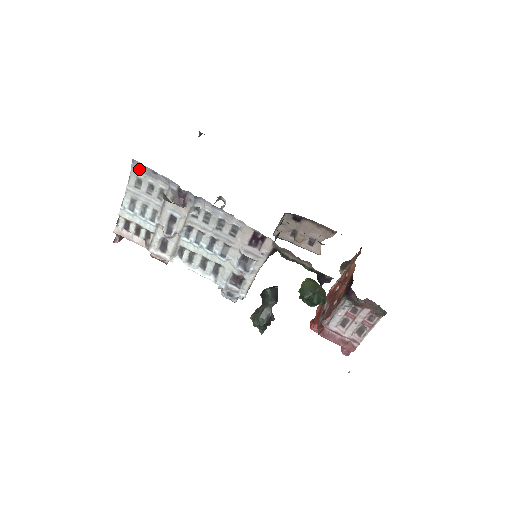
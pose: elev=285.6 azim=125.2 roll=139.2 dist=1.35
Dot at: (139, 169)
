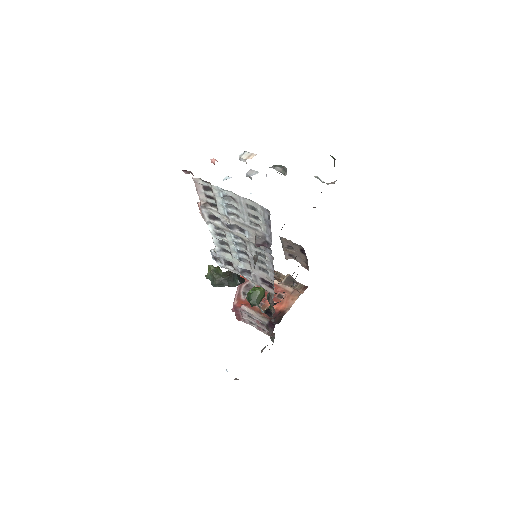
Dot at: (264, 213)
